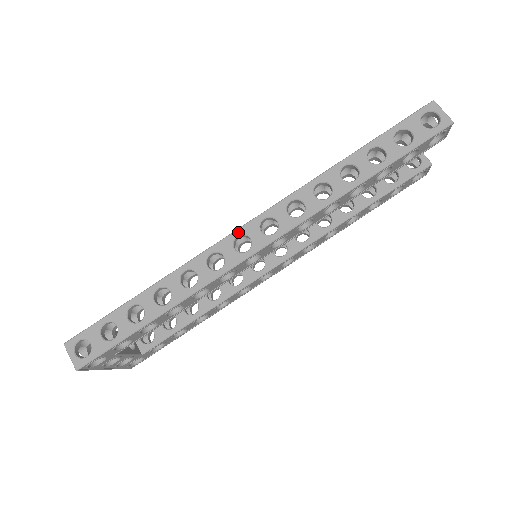
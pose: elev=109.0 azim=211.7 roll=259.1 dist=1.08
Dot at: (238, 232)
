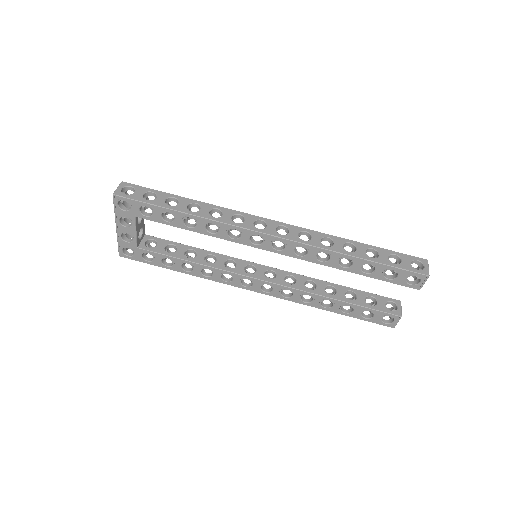
Dot at: (264, 219)
